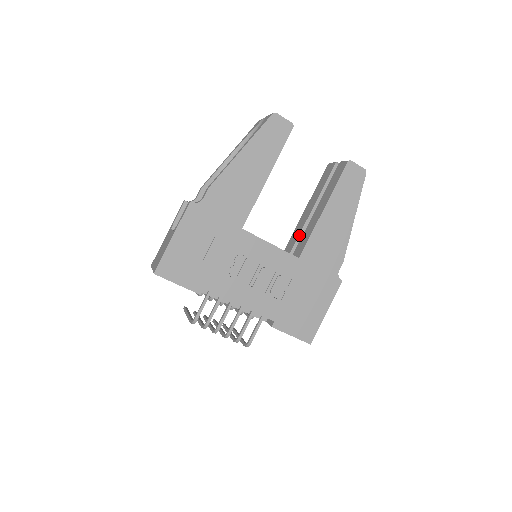
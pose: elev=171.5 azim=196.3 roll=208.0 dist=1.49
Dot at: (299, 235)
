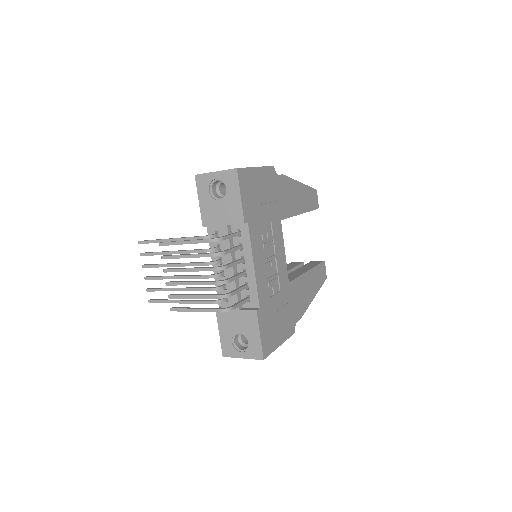
Dot at: occluded
